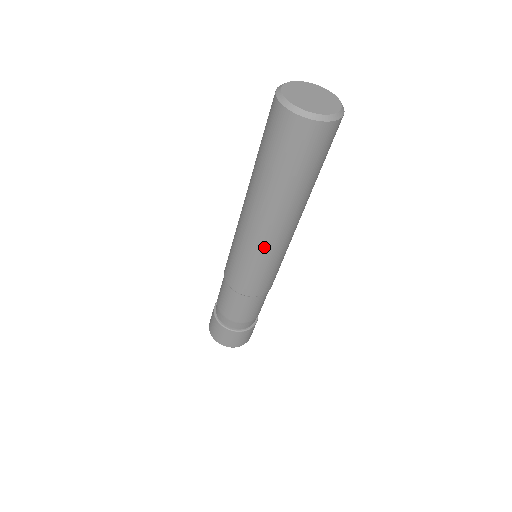
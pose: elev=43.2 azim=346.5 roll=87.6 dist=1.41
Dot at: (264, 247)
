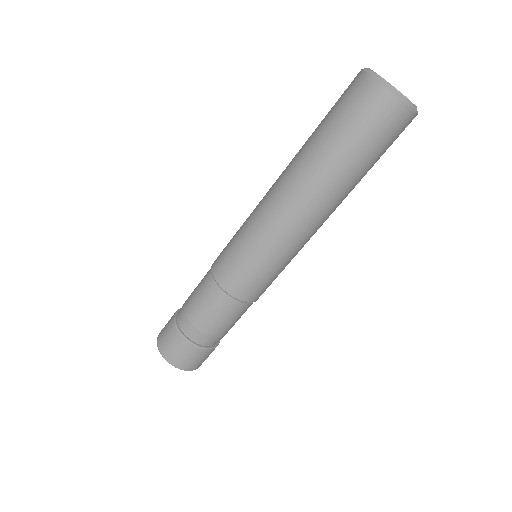
Dot at: (302, 244)
